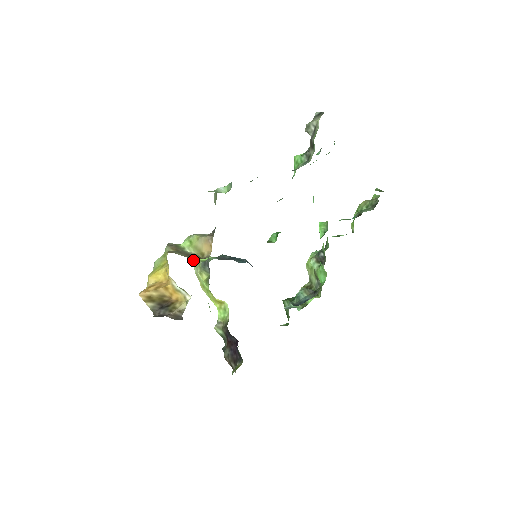
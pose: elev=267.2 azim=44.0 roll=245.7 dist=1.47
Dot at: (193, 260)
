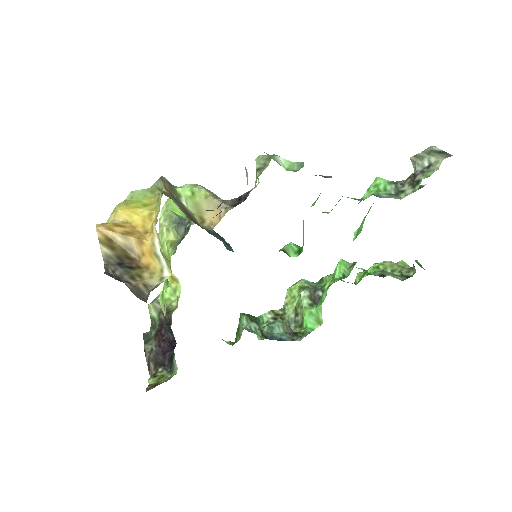
Dot at: (164, 205)
